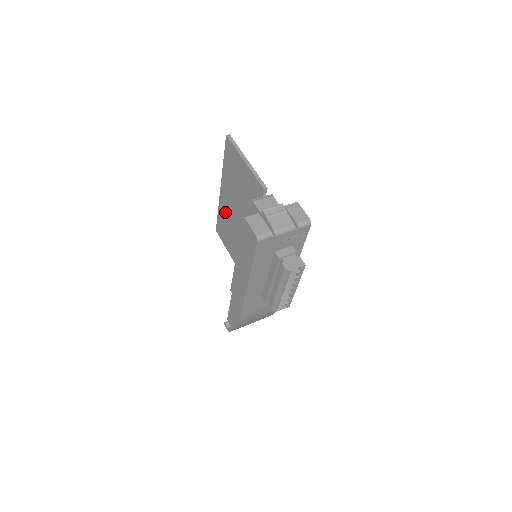
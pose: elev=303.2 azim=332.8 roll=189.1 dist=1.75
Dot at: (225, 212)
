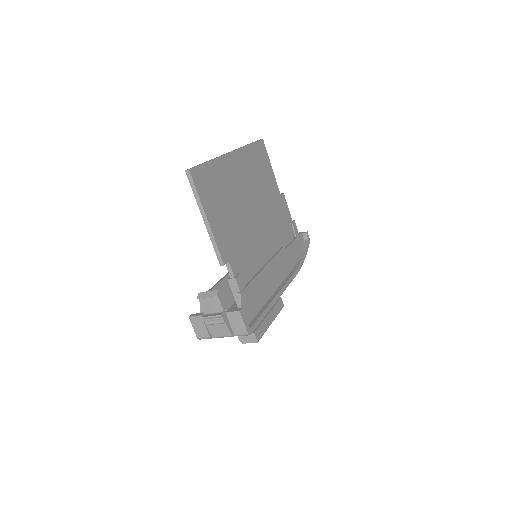
Dot at: occluded
